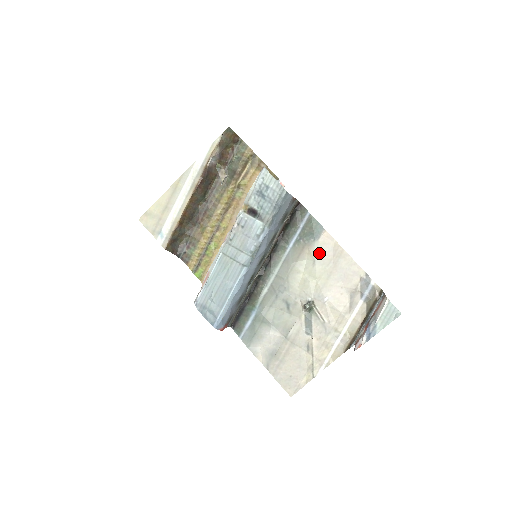
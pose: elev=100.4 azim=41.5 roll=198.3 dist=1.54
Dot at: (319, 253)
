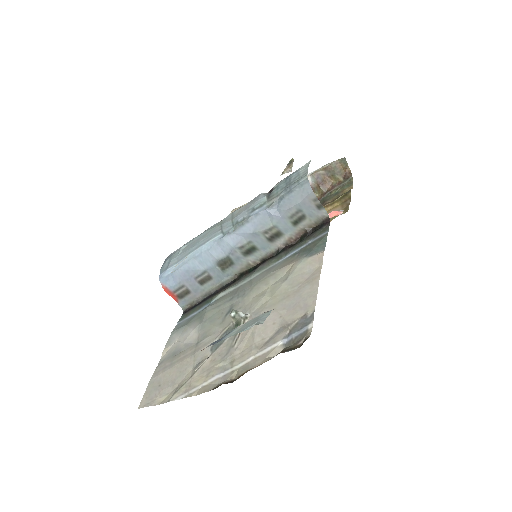
Dot at: (298, 271)
